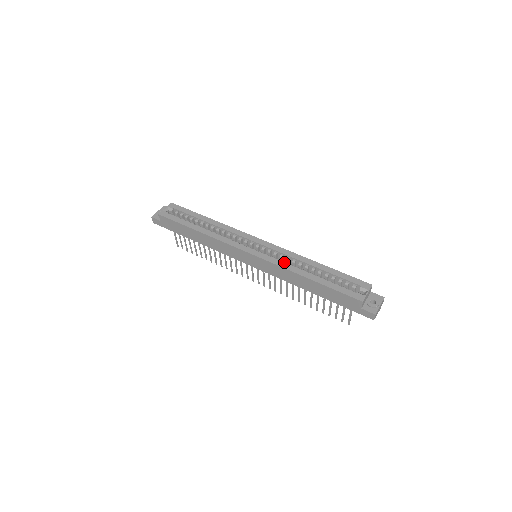
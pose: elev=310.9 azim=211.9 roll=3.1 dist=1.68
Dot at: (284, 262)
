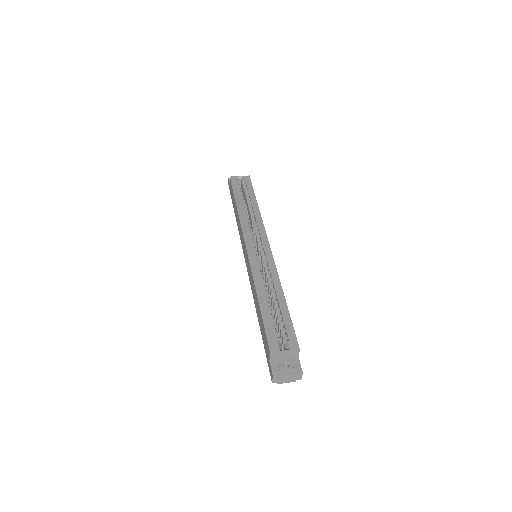
Dot at: (260, 272)
